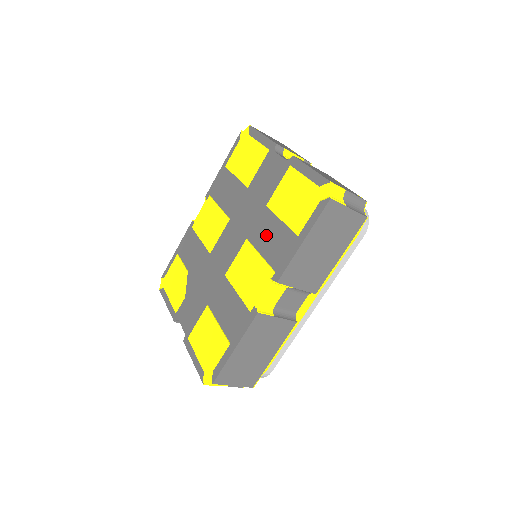
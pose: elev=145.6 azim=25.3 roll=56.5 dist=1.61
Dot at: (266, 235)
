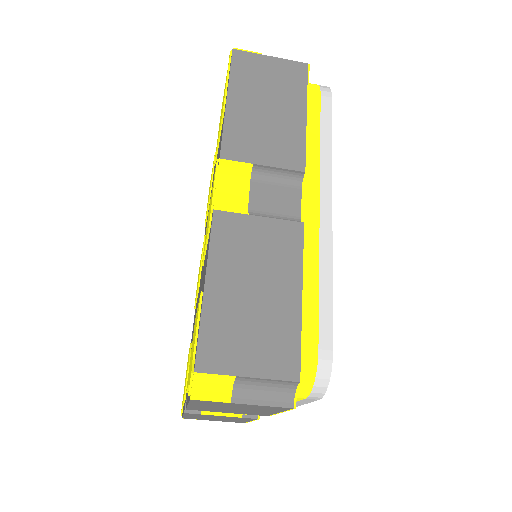
Dot at: occluded
